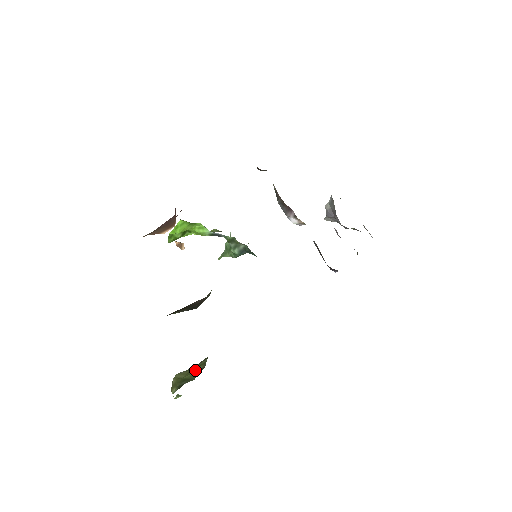
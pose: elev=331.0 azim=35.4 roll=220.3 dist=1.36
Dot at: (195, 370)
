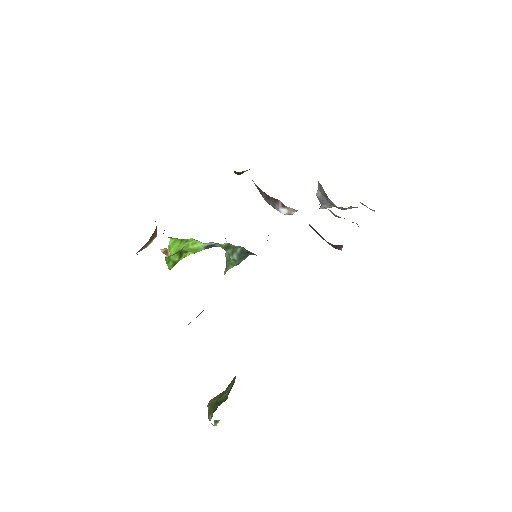
Dot at: (227, 390)
